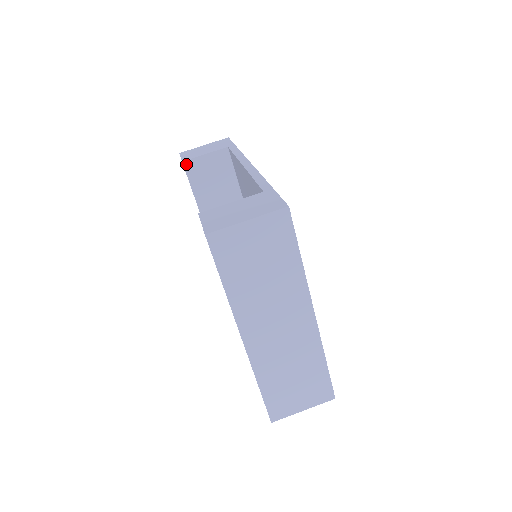
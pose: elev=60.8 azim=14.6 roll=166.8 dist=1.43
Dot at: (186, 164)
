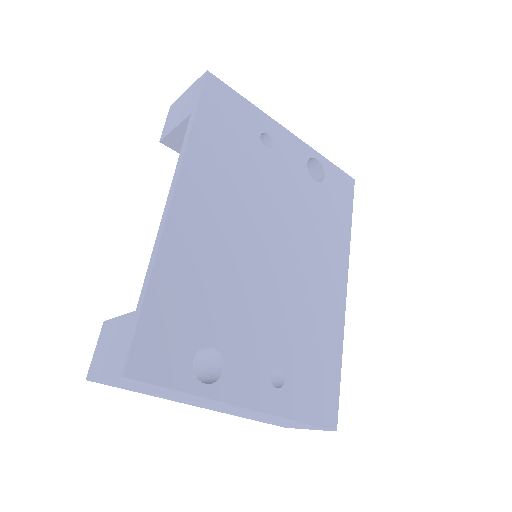
Dot at: (165, 142)
